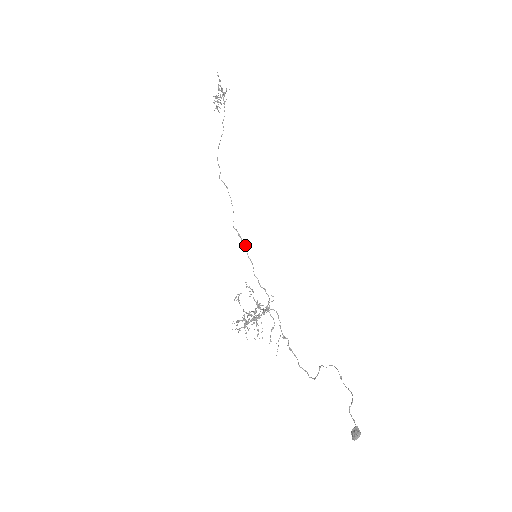
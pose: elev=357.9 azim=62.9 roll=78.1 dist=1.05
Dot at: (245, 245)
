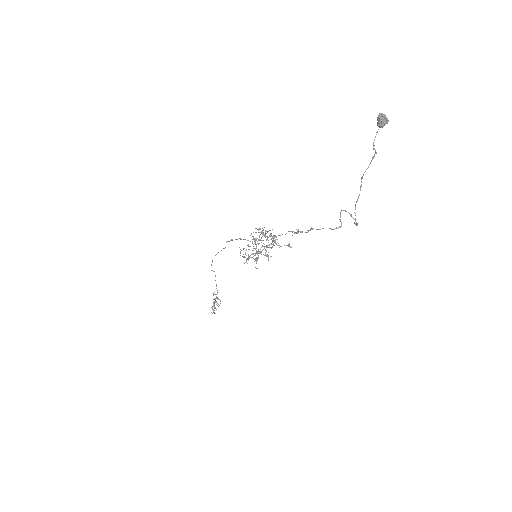
Dot at: occluded
